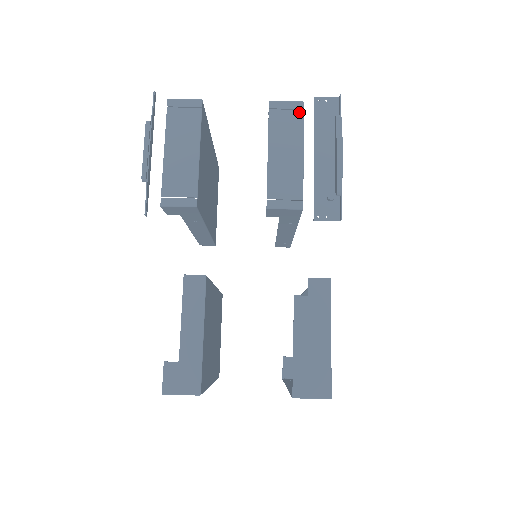
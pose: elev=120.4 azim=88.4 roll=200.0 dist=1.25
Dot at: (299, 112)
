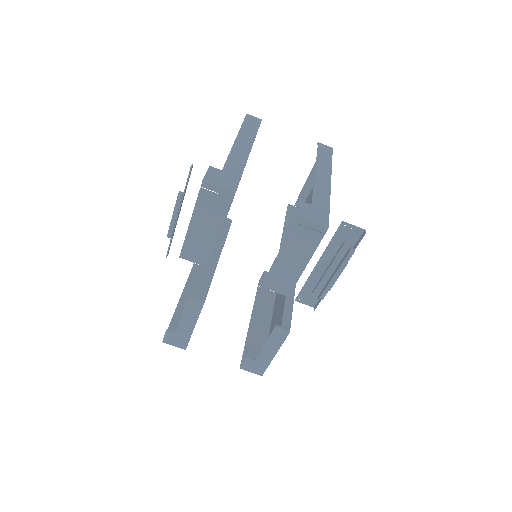
Dot at: (320, 235)
